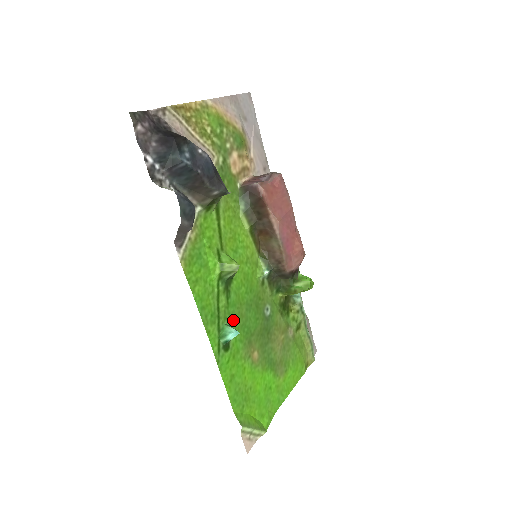
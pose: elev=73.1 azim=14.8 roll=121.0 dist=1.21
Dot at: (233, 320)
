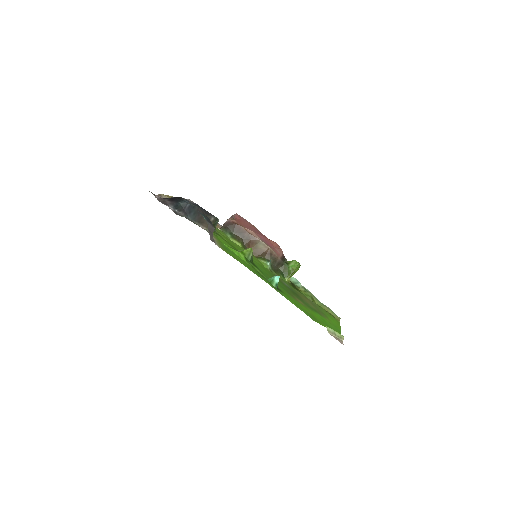
Dot at: occluded
